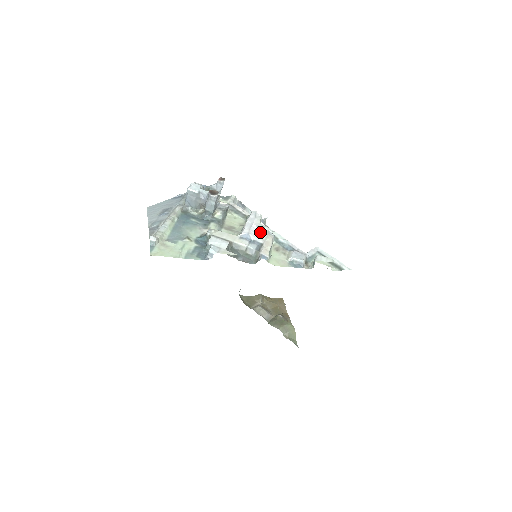
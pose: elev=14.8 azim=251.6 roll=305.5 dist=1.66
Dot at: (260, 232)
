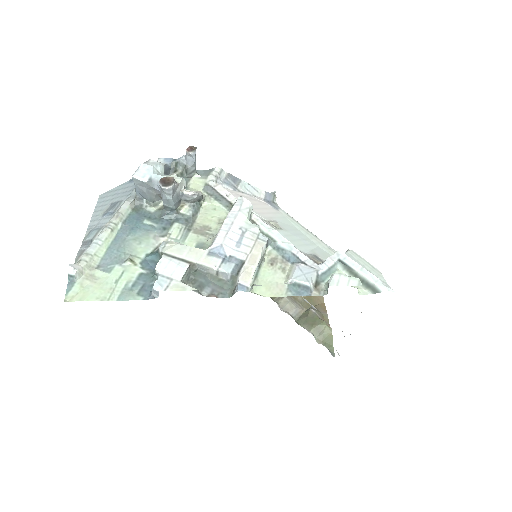
Dot at: (243, 239)
